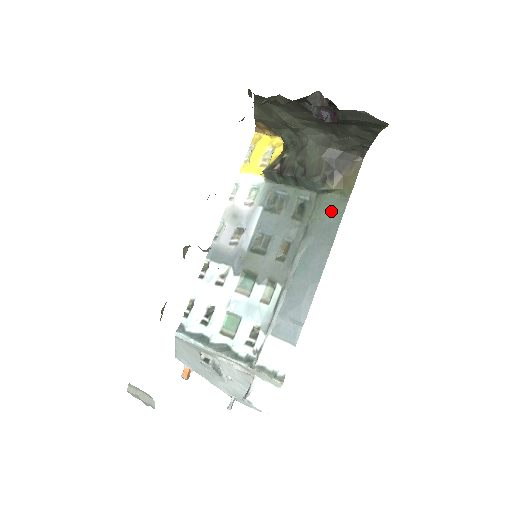
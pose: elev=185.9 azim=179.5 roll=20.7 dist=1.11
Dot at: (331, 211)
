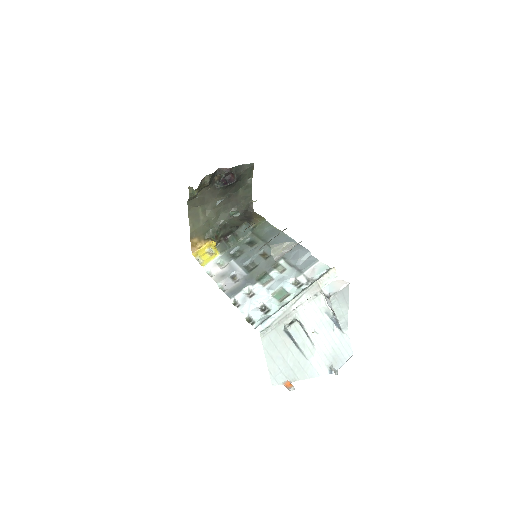
Dot at: (265, 229)
